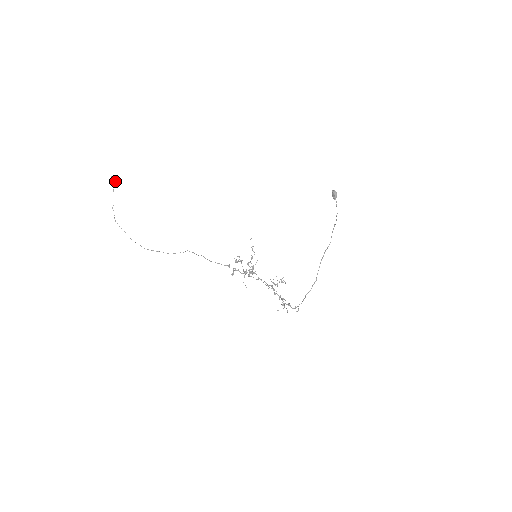
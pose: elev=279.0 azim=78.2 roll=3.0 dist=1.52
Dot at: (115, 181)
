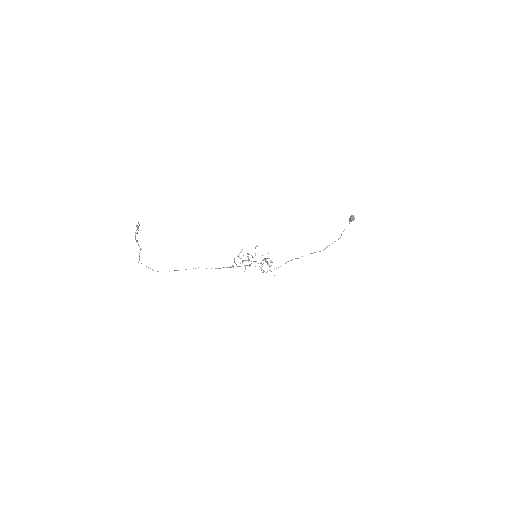
Dot at: (138, 228)
